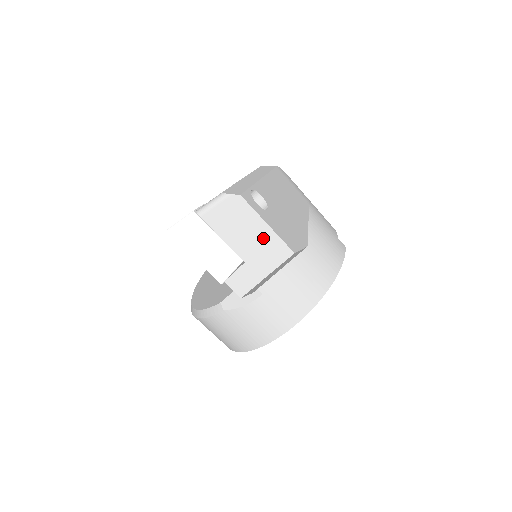
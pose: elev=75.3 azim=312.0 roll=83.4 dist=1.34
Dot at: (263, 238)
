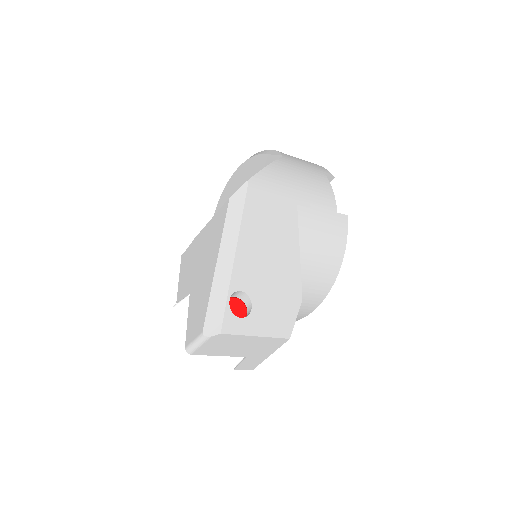
Dot at: (256, 343)
